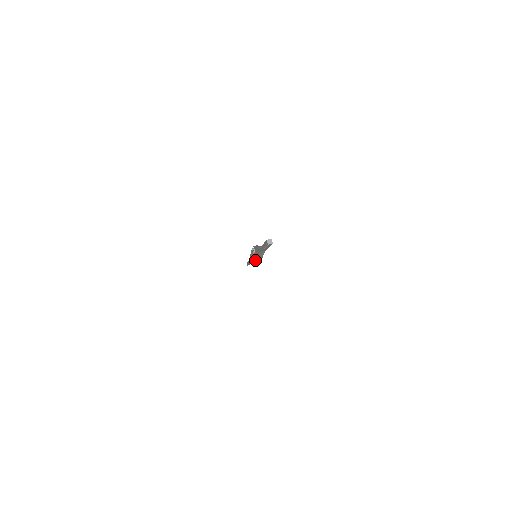
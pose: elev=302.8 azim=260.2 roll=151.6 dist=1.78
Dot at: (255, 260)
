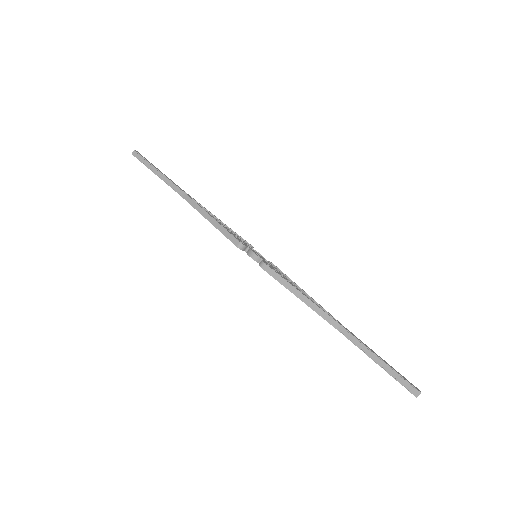
Dot at: occluded
